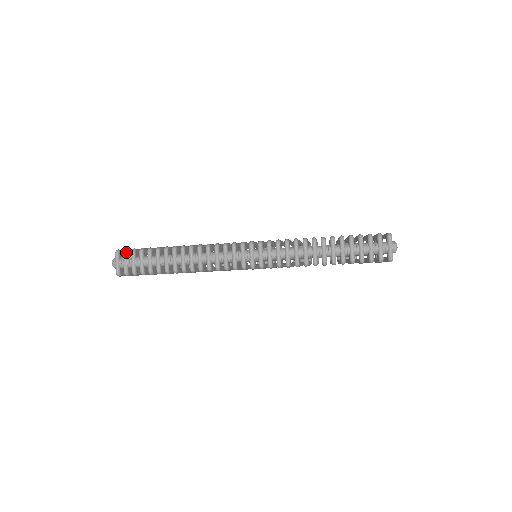
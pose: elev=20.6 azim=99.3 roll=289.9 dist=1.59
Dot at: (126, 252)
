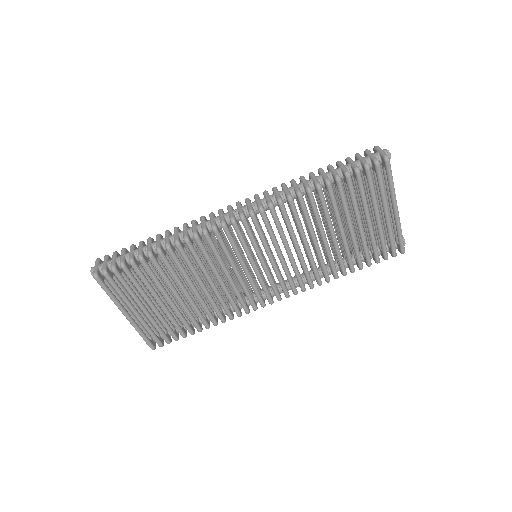
Dot at: (107, 255)
